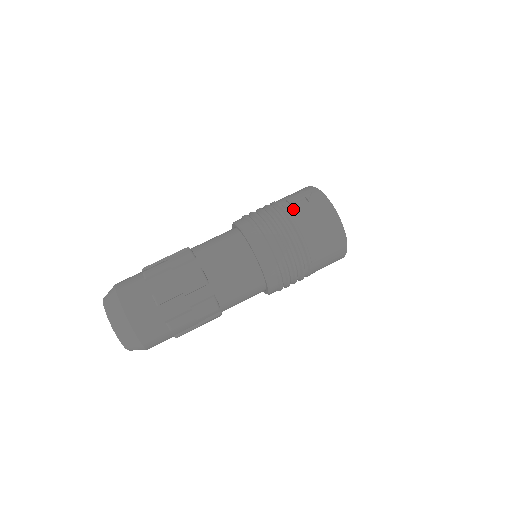
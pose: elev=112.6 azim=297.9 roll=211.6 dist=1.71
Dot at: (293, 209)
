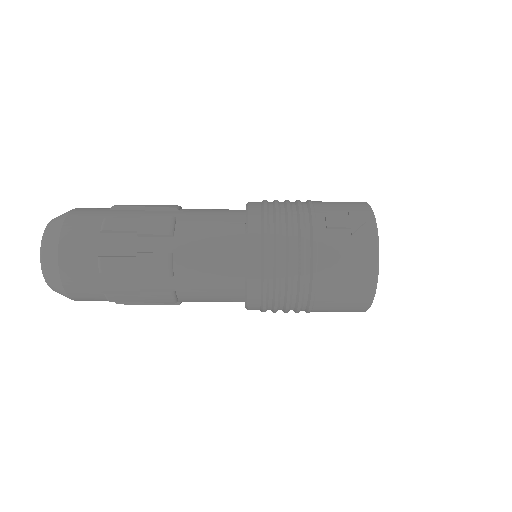
Dot at: (325, 236)
